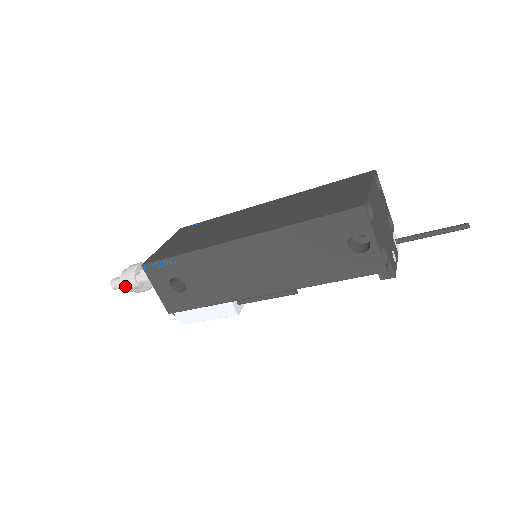
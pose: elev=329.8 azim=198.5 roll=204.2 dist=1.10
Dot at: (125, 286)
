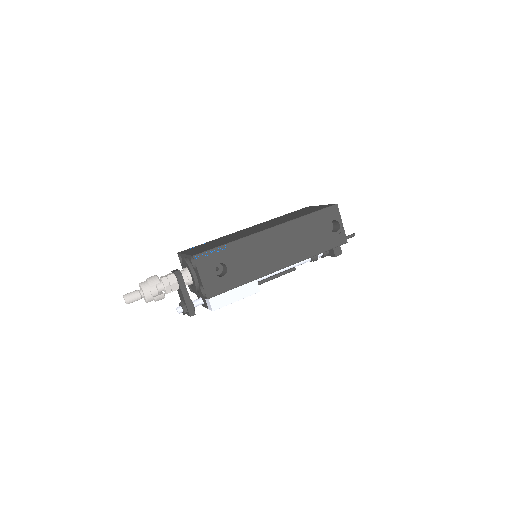
Dot at: (148, 293)
